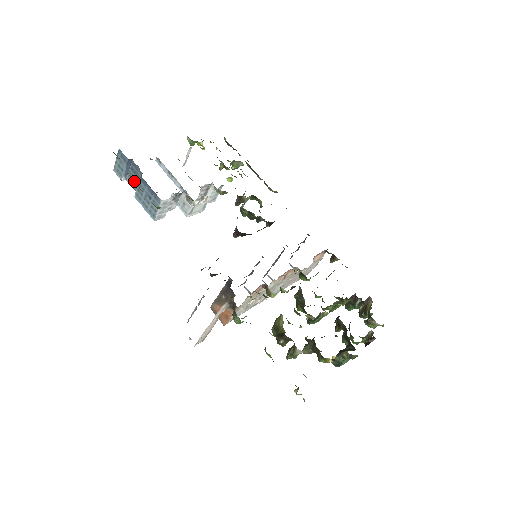
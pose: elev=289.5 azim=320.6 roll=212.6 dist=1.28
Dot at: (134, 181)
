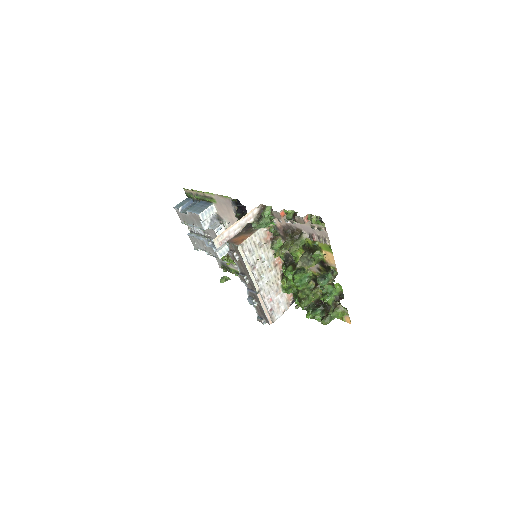
Dot at: (199, 195)
